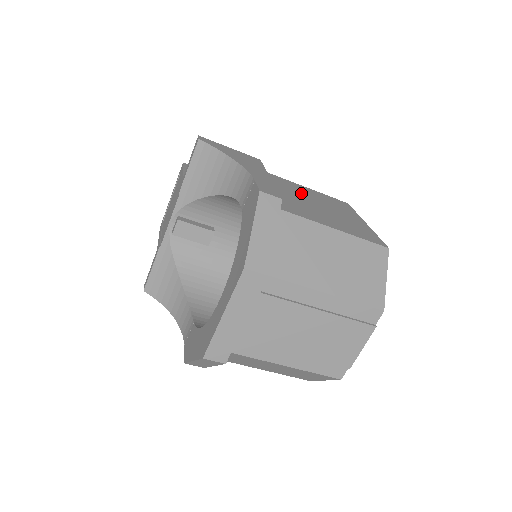
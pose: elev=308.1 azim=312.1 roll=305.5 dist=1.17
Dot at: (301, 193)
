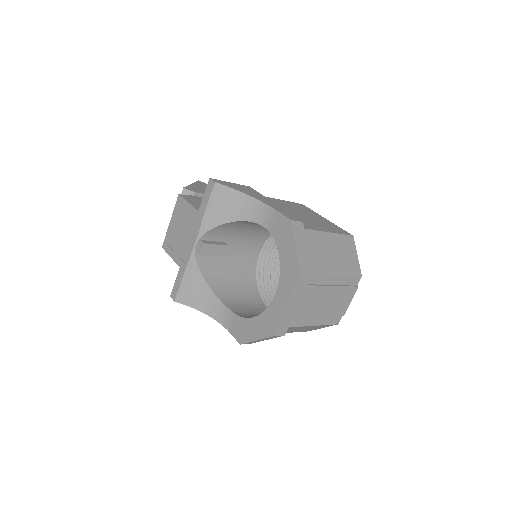
Dot at: (284, 207)
